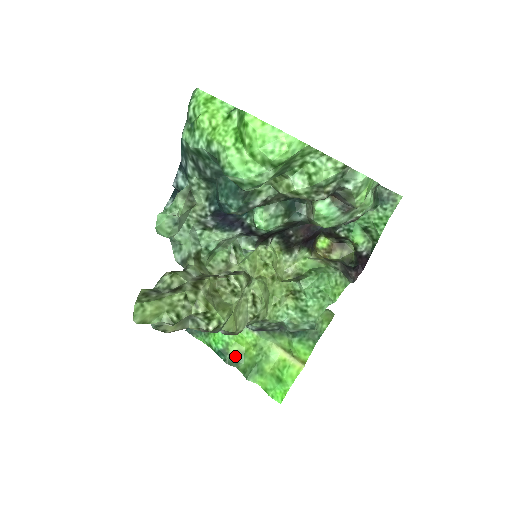
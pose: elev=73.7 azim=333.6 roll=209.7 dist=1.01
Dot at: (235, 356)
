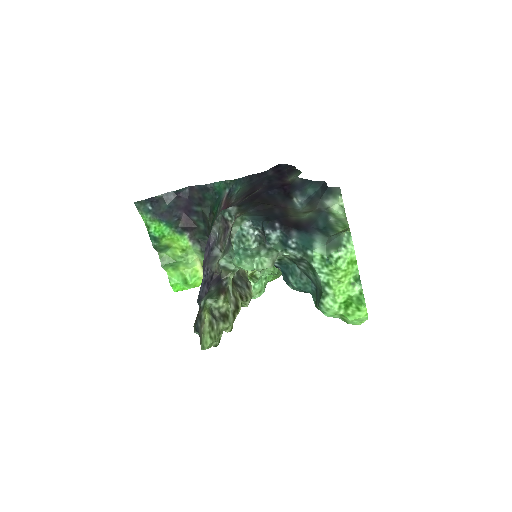
Dot at: (163, 246)
